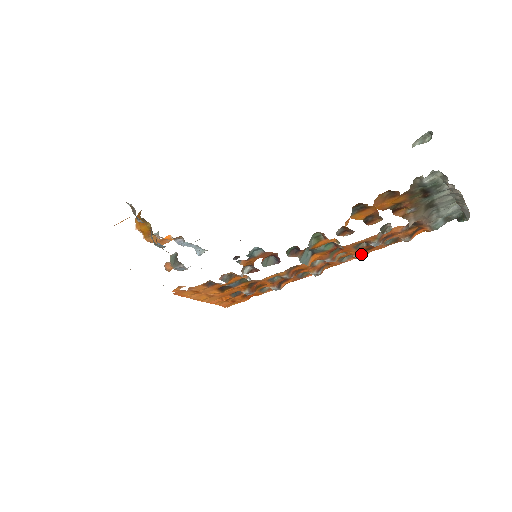
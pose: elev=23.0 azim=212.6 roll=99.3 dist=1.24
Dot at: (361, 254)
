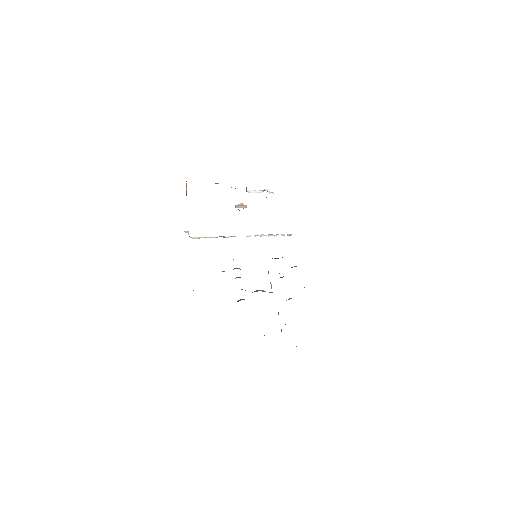
Dot at: occluded
